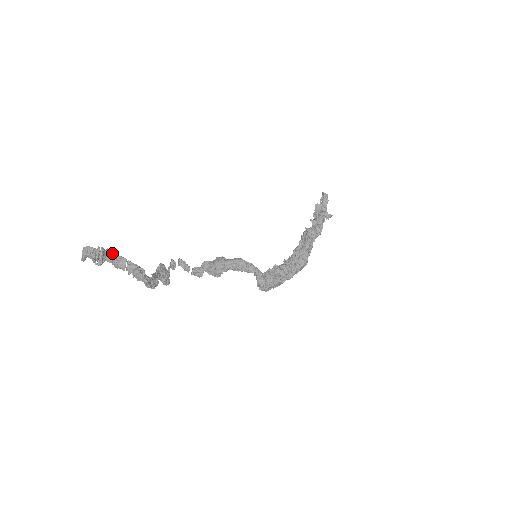
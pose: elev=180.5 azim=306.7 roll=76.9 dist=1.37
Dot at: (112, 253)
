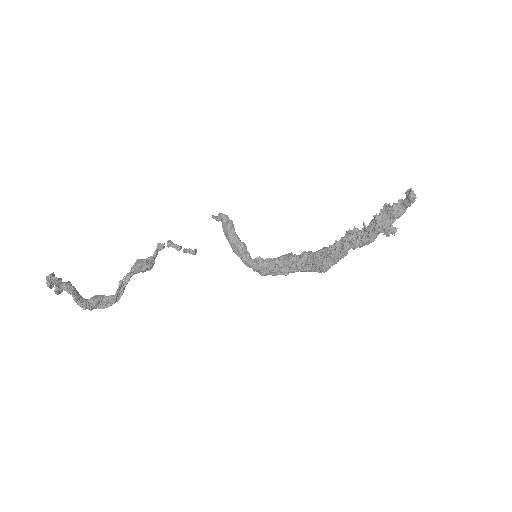
Dot at: (66, 290)
